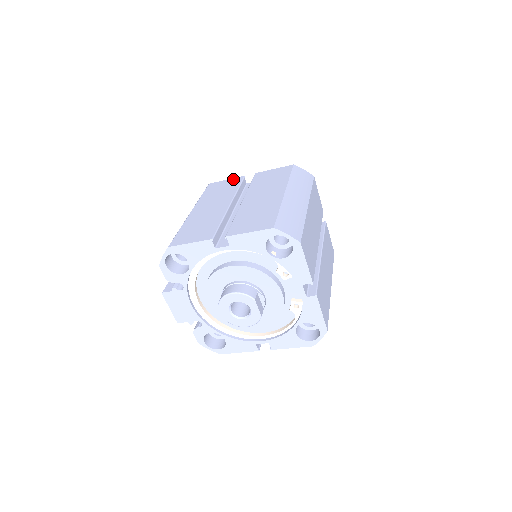
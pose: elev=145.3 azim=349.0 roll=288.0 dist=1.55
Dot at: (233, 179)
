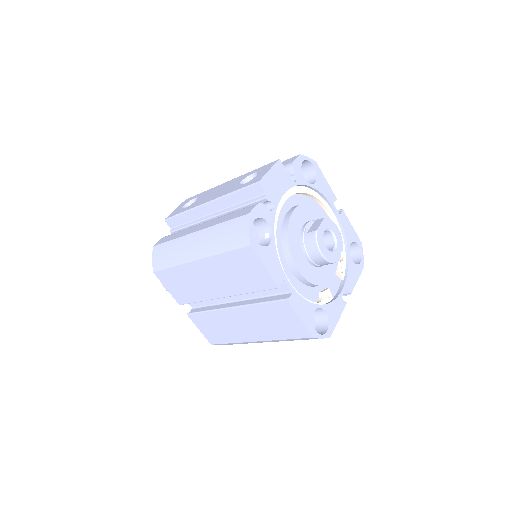
Dot at: occluded
